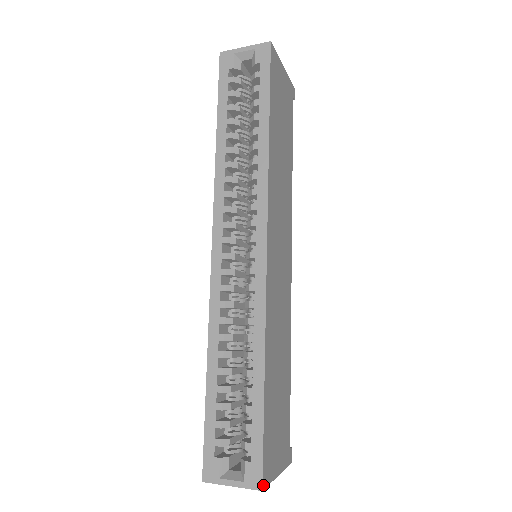
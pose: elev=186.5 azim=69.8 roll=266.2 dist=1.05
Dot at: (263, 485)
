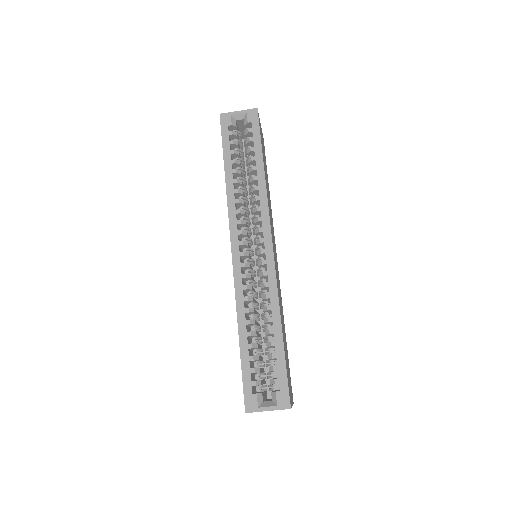
Dot at: (290, 405)
